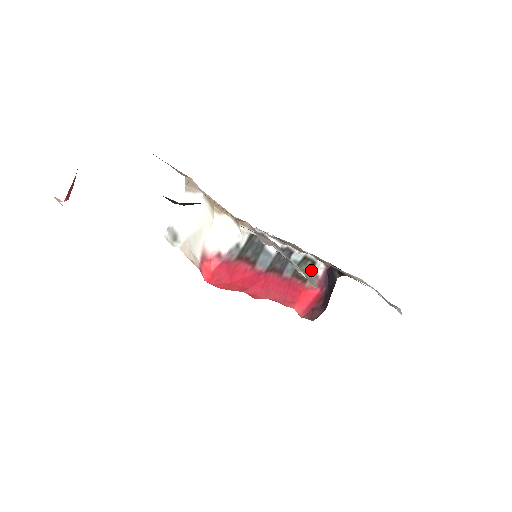
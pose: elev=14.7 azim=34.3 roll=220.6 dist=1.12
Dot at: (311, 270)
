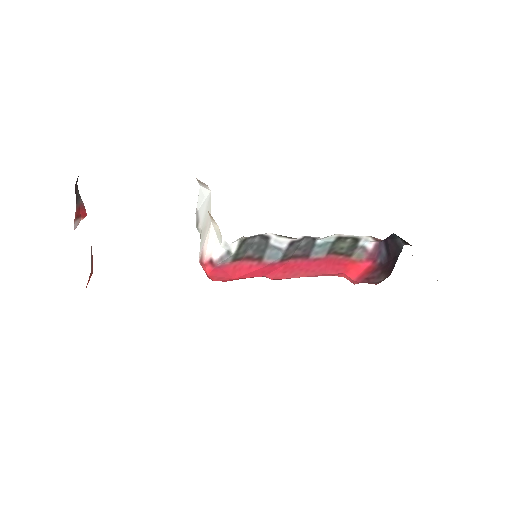
Dot at: (355, 245)
